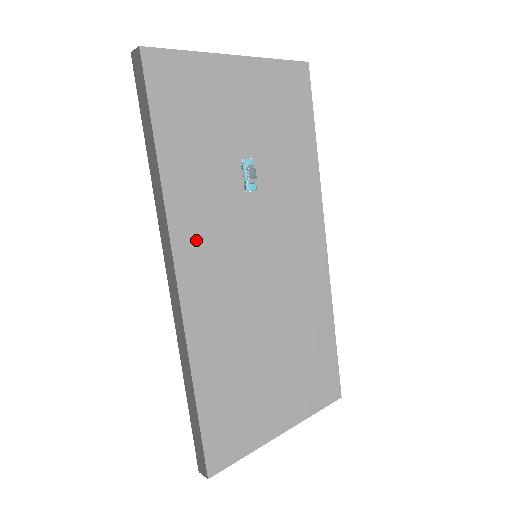
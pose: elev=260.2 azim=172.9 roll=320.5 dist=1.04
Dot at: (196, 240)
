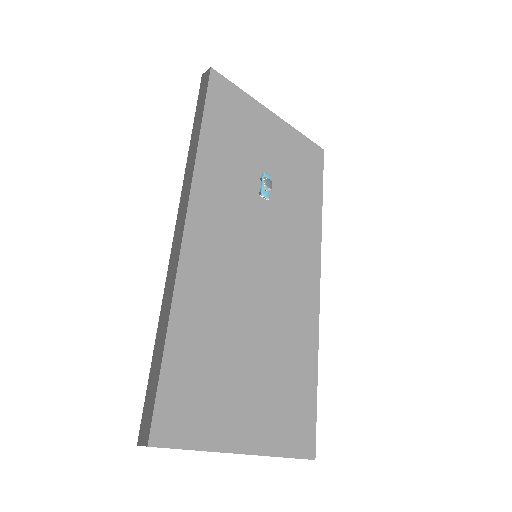
Dot at: (211, 203)
